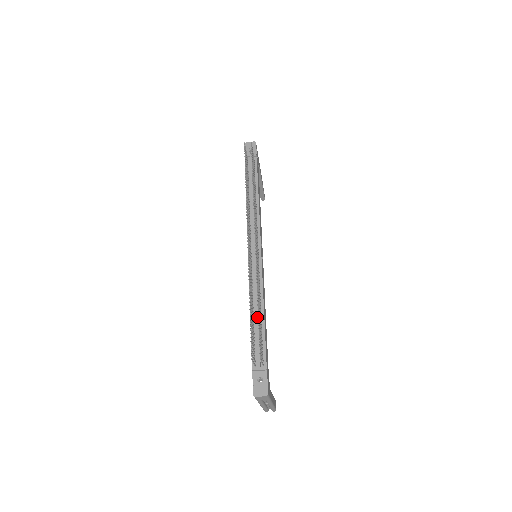
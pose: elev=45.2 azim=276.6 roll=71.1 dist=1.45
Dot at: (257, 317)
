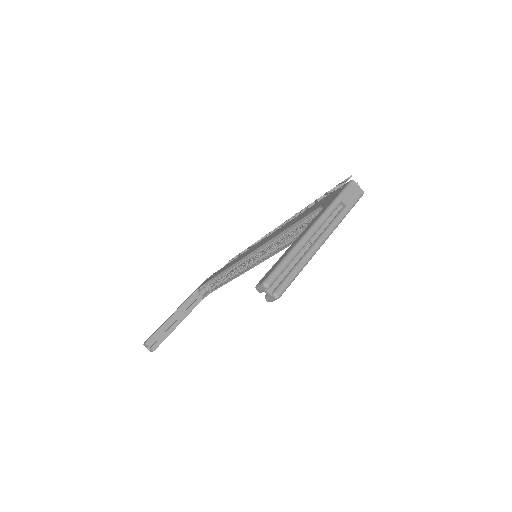
Dot at: occluded
